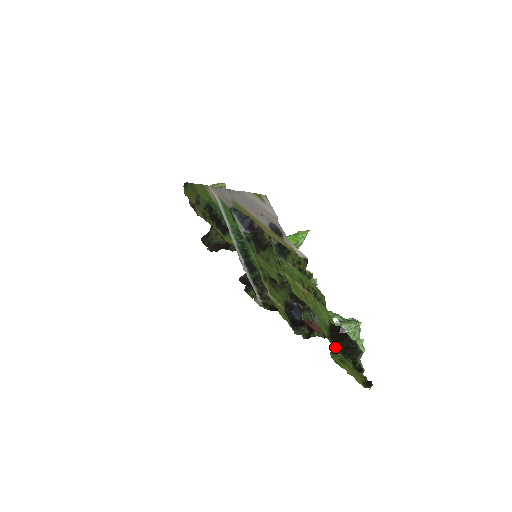
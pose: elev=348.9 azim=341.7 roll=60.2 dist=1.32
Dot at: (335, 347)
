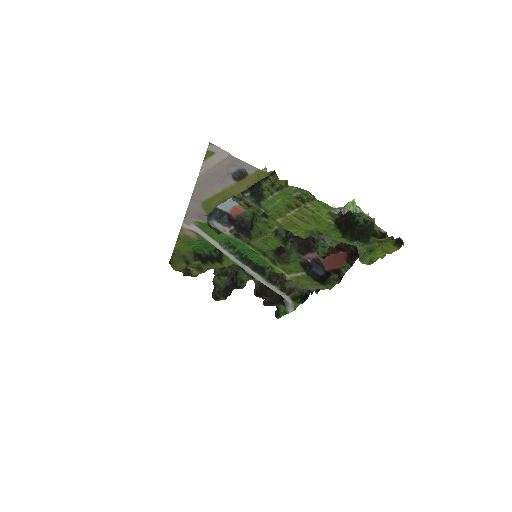
Dot at: (355, 243)
